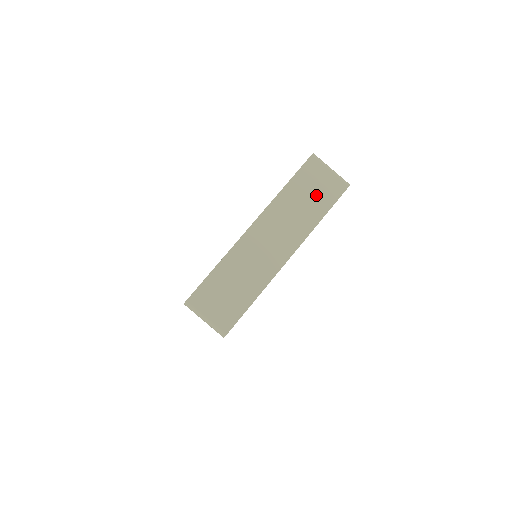
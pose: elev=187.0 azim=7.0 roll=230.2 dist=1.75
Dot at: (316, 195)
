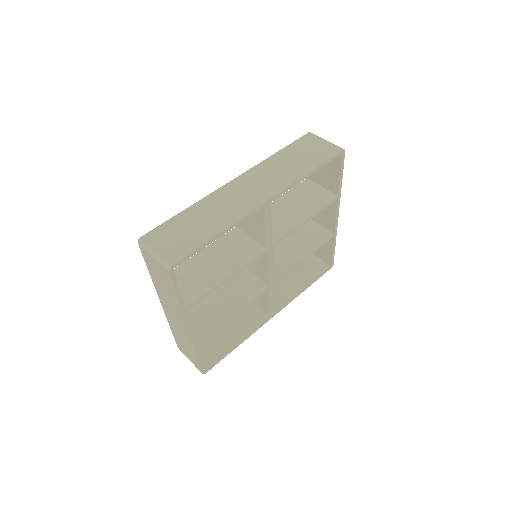
Dot at: (163, 280)
